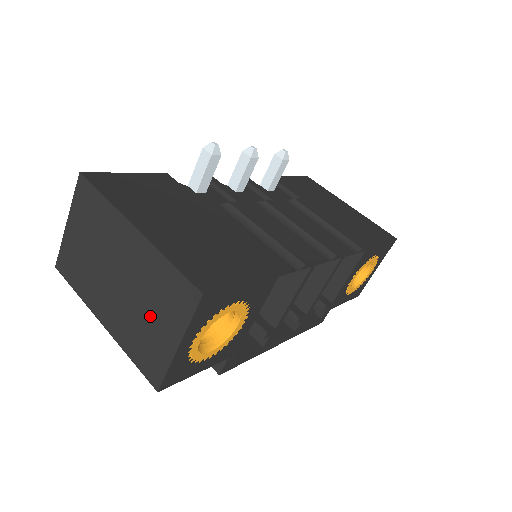
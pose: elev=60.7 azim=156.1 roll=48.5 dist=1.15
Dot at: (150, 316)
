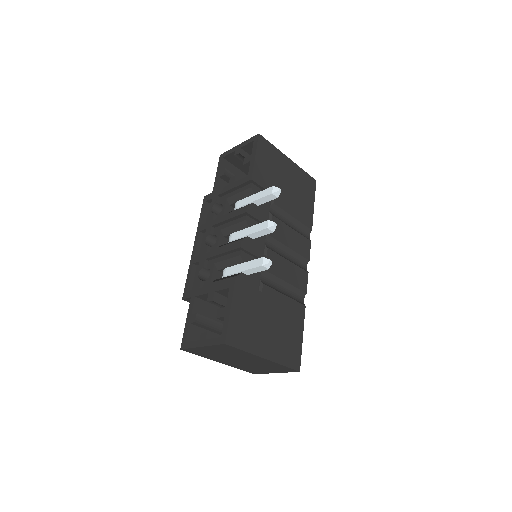
Dot at: (261, 368)
